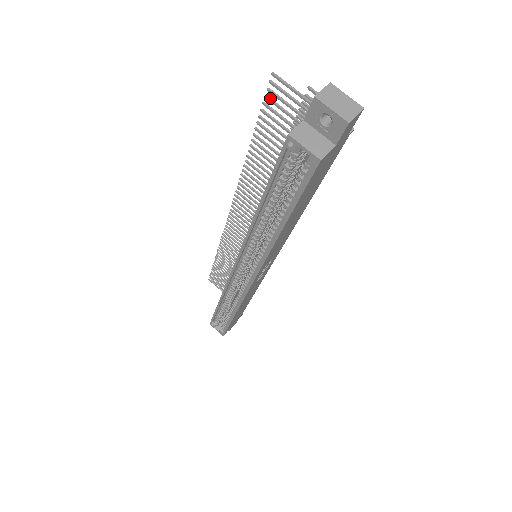
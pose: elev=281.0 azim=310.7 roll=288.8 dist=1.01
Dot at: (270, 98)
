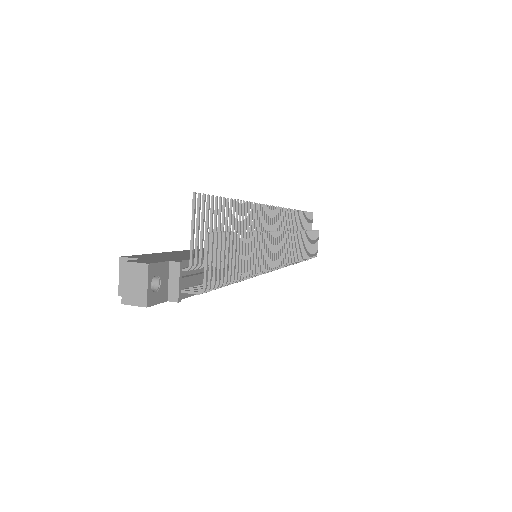
Dot at: (208, 201)
